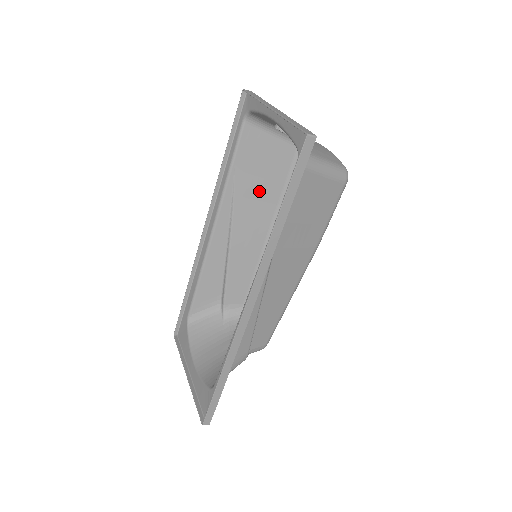
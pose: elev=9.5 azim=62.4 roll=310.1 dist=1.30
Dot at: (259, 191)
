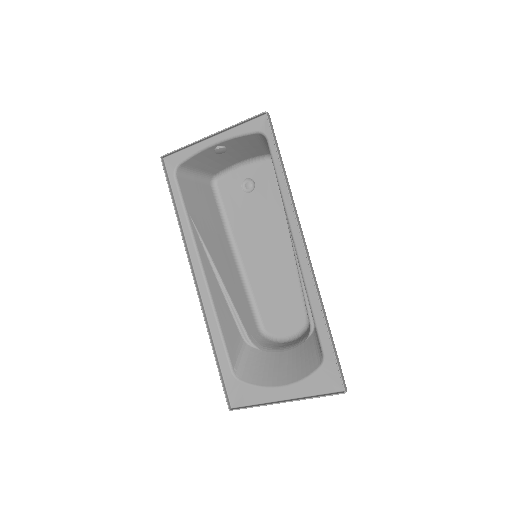
Dot at: (211, 227)
